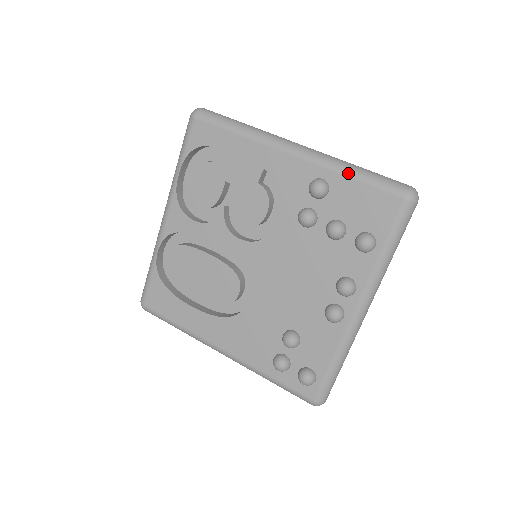
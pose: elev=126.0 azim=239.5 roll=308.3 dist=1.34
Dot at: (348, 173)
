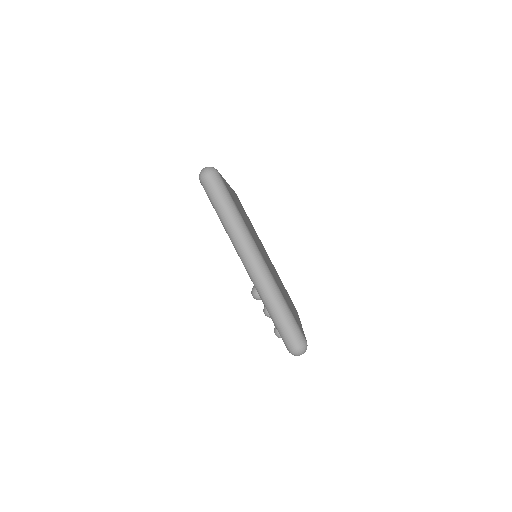
Dot at: (267, 309)
